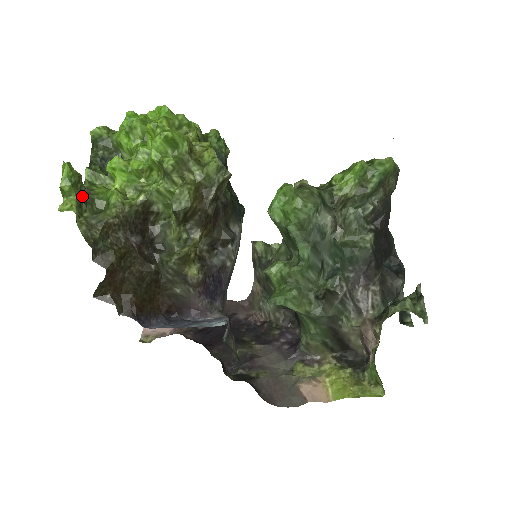
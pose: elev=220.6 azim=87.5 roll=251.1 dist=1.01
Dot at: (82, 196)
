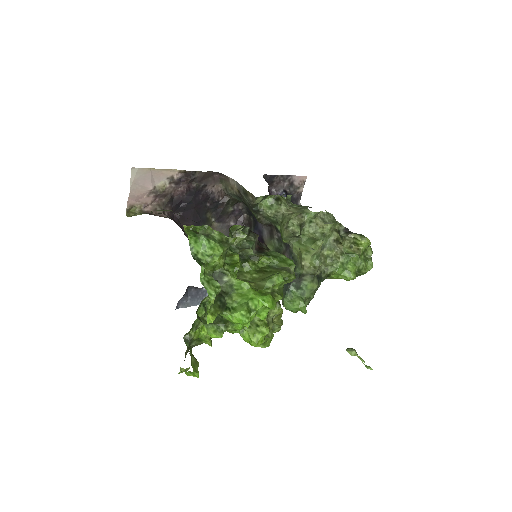
Dot at: occluded
